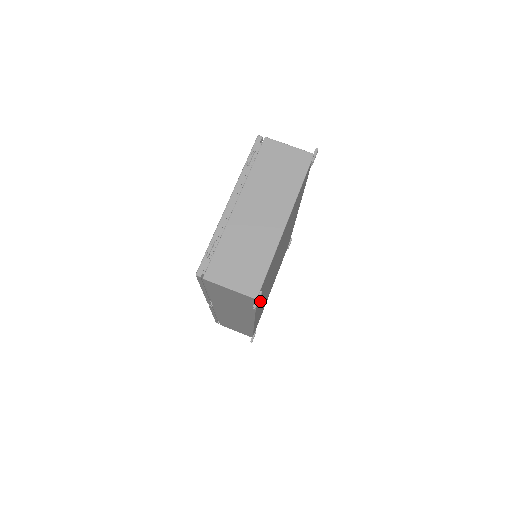
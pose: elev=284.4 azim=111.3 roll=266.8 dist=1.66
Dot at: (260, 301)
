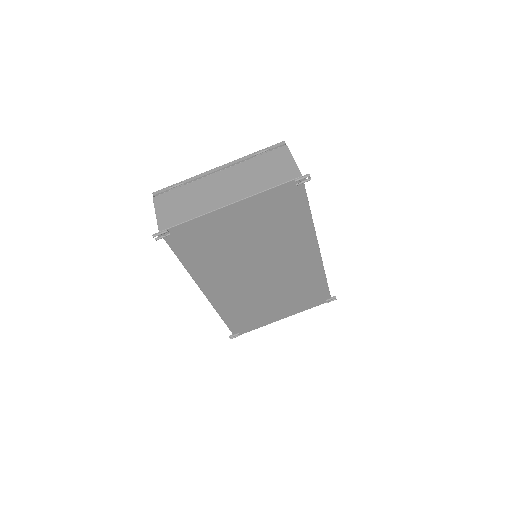
Dot at: (200, 267)
